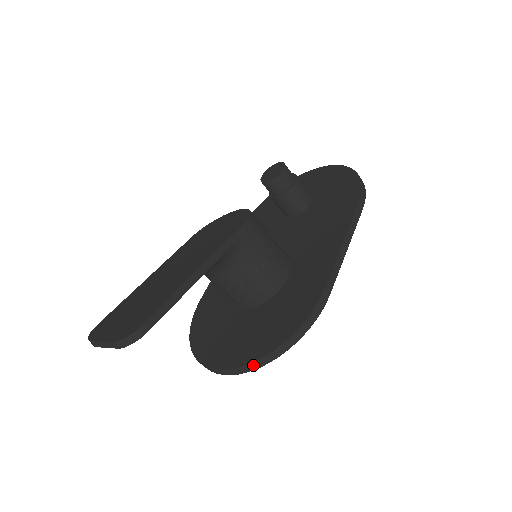
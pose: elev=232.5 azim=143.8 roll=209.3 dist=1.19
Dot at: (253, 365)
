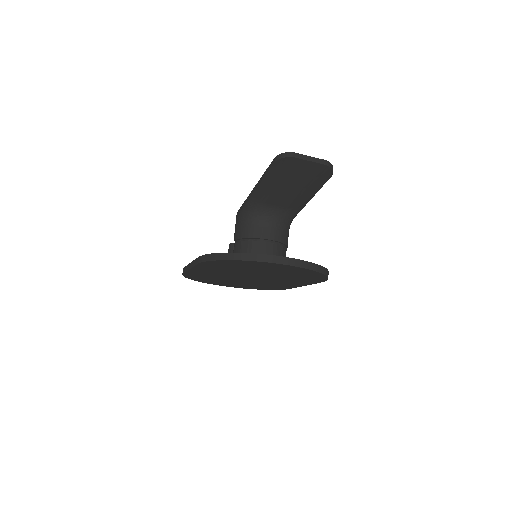
Dot at: (315, 266)
